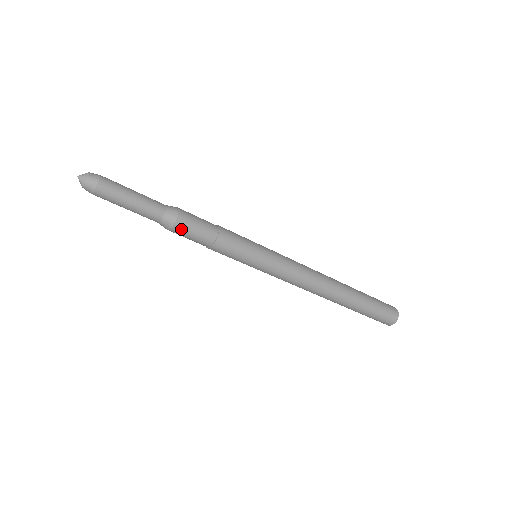
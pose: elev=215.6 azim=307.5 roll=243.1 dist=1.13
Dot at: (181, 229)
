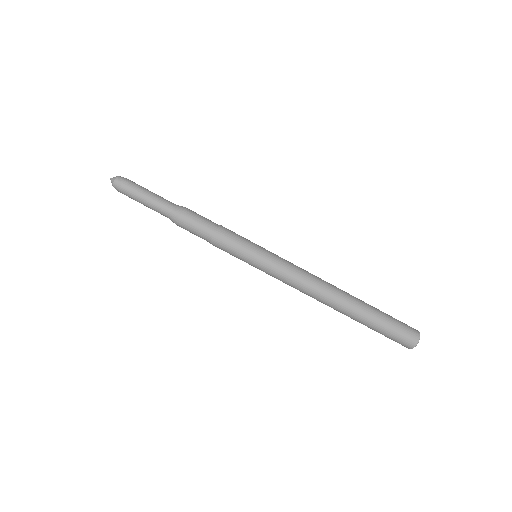
Dot at: (190, 213)
